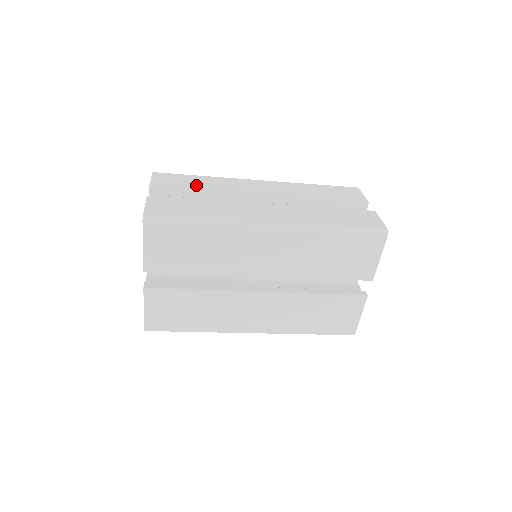
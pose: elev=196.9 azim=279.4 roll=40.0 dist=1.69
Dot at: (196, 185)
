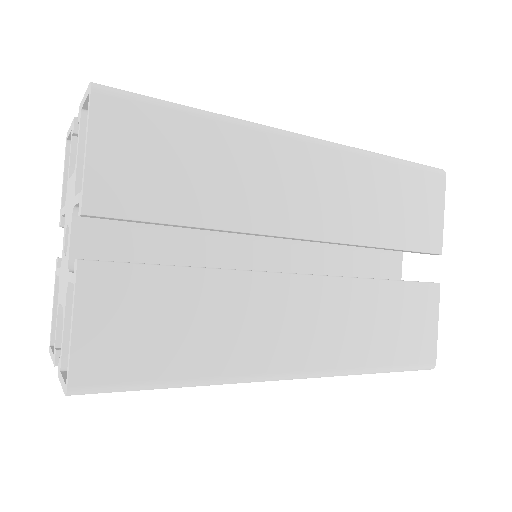
Dot at: occluded
